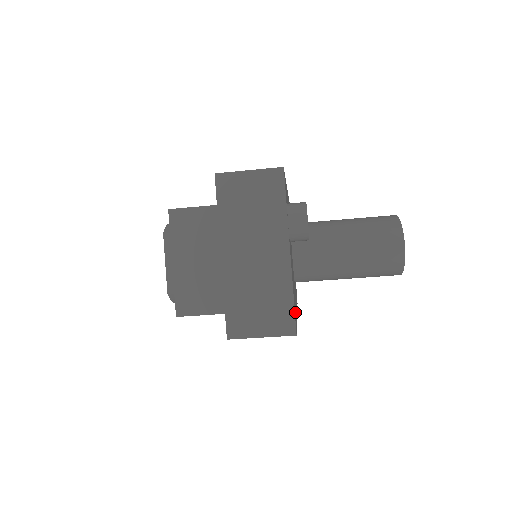
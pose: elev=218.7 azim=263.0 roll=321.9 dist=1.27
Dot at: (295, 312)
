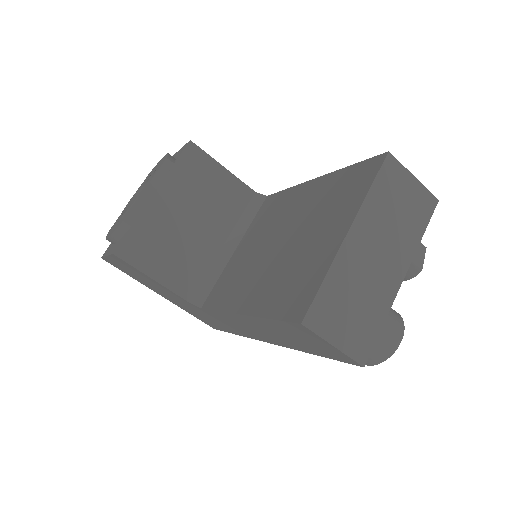
Dot at: occluded
